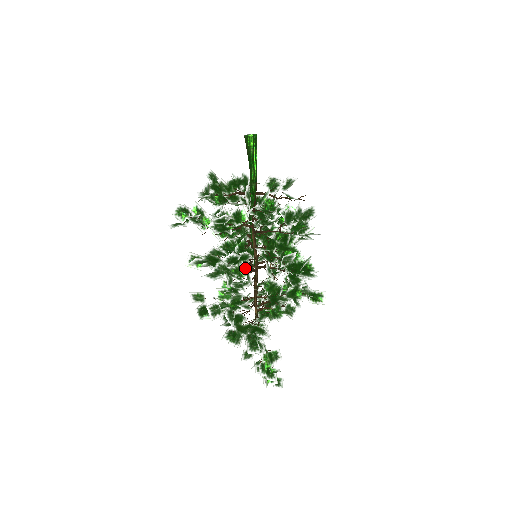
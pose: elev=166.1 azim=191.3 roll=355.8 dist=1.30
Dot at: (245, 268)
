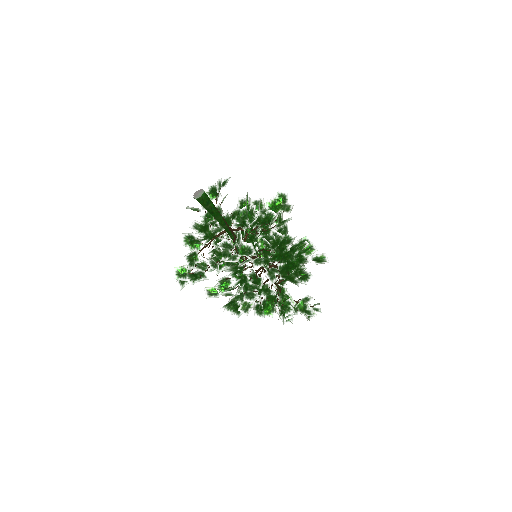
Dot at: (252, 284)
